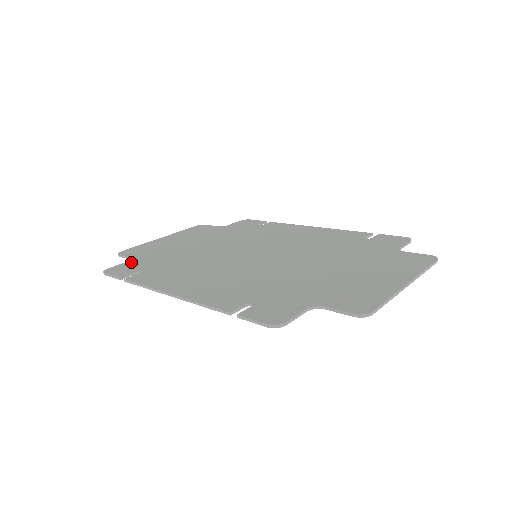
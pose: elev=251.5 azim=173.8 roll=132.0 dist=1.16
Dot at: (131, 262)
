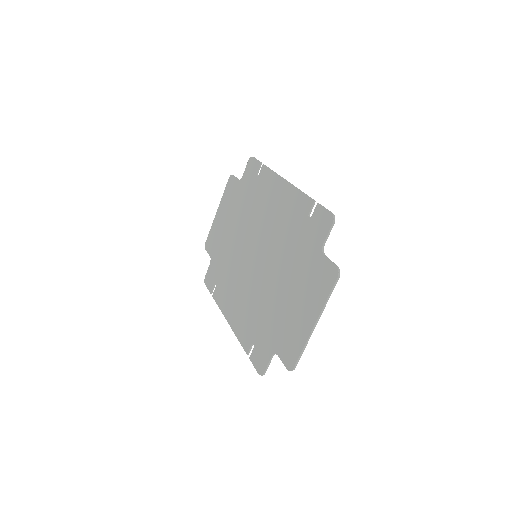
Dot at: (211, 266)
